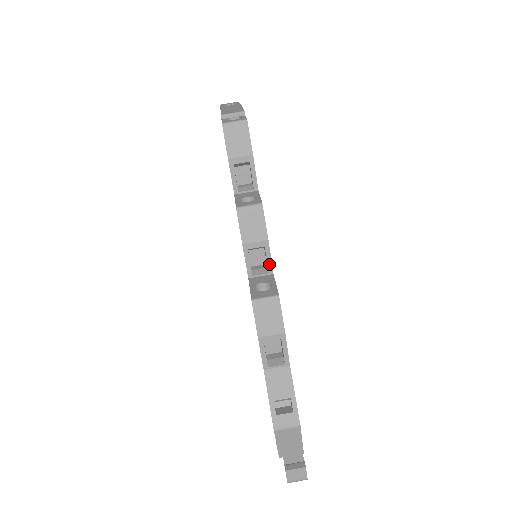
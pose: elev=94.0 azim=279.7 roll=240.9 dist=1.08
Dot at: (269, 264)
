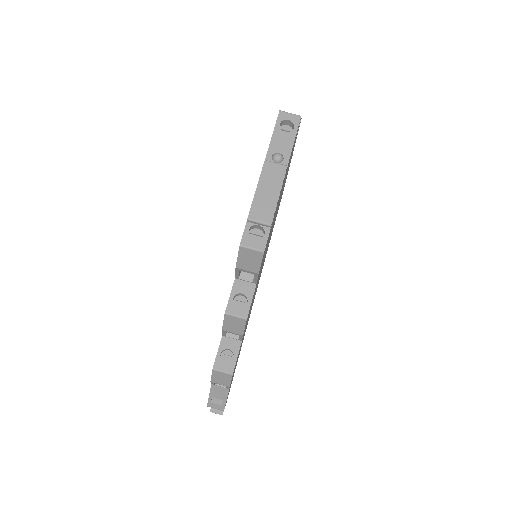
Dot at: (240, 339)
